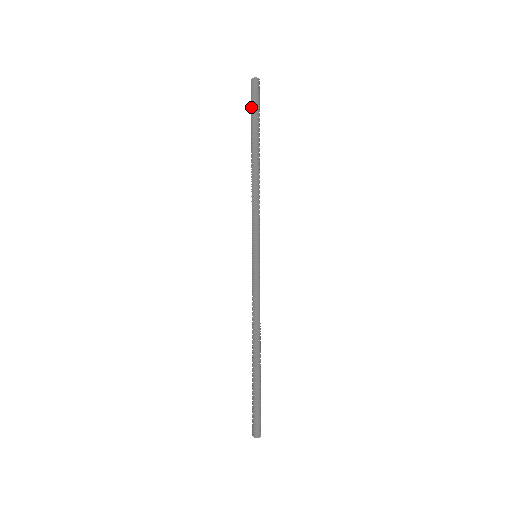
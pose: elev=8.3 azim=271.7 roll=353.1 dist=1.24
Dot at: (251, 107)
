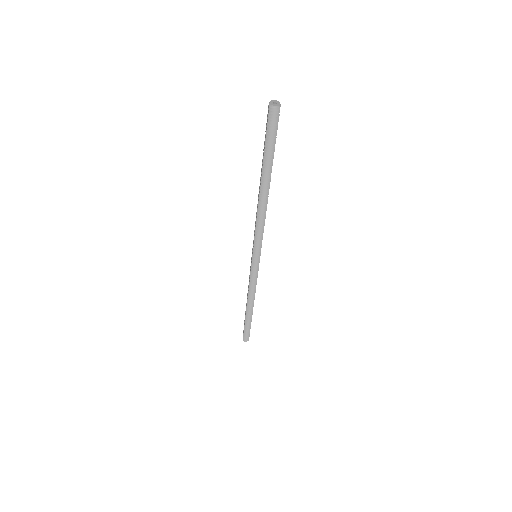
Dot at: (265, 138)
